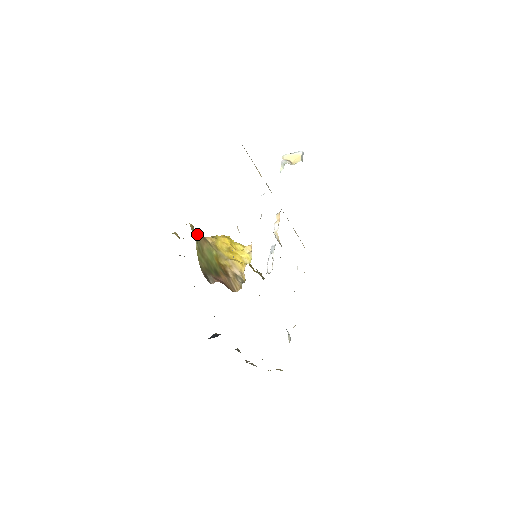
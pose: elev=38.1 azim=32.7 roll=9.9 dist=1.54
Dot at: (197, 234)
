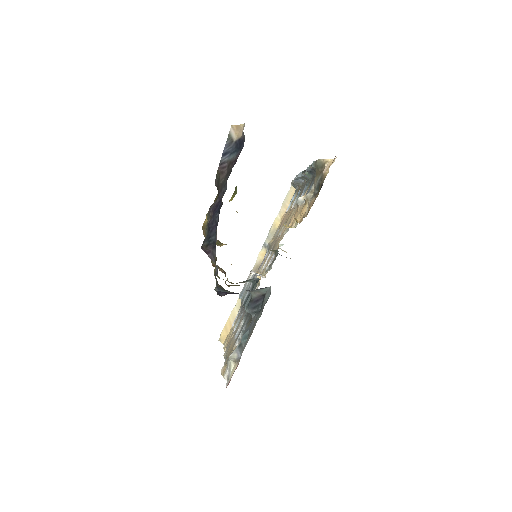
Dot at: occluded
